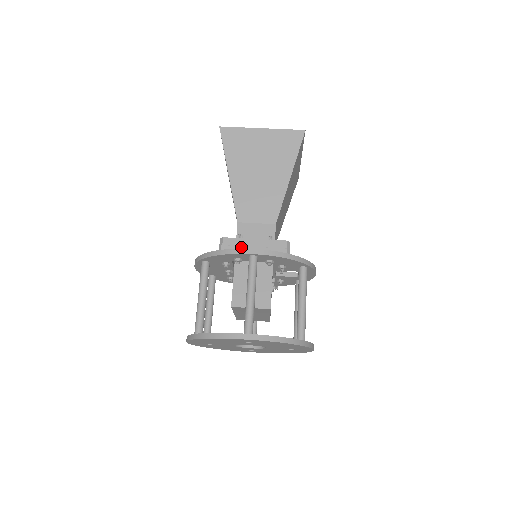
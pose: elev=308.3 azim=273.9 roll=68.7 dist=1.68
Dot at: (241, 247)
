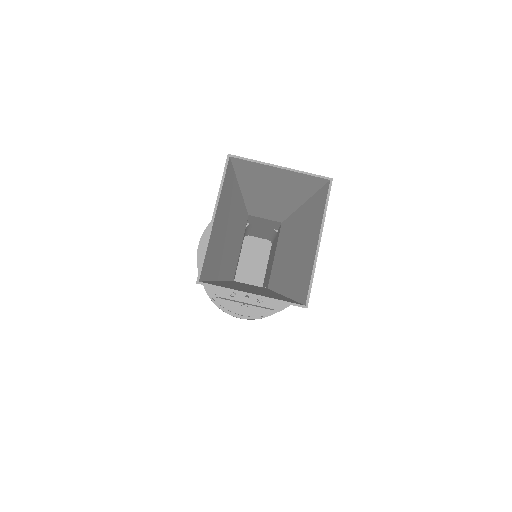
Dot at: (234, 301)
